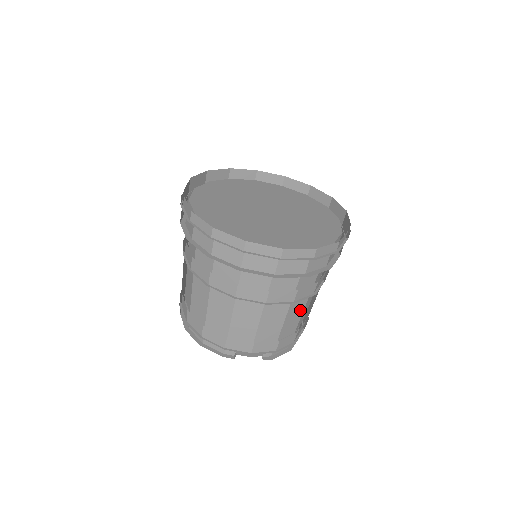
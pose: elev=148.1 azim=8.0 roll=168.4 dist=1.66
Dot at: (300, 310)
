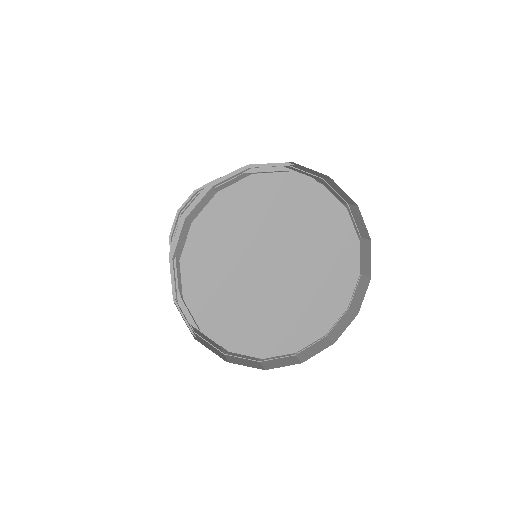
Dot at: occluded
